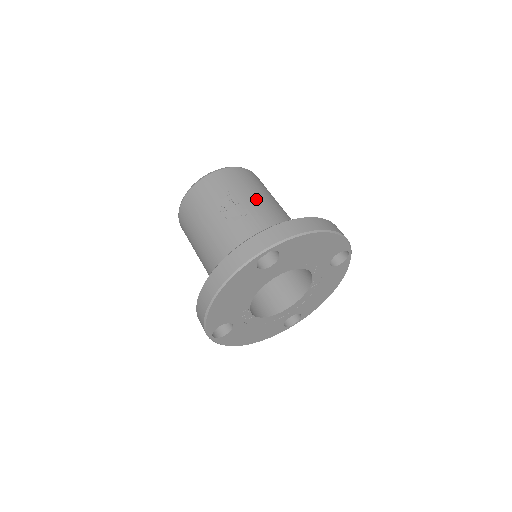
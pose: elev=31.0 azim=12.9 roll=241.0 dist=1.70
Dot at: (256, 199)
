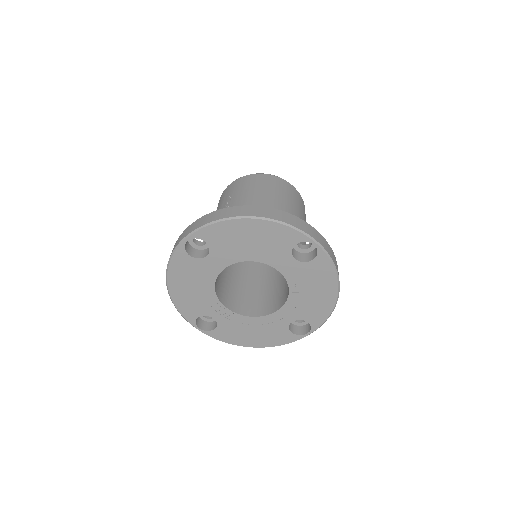
Dot at: (246, 199)
